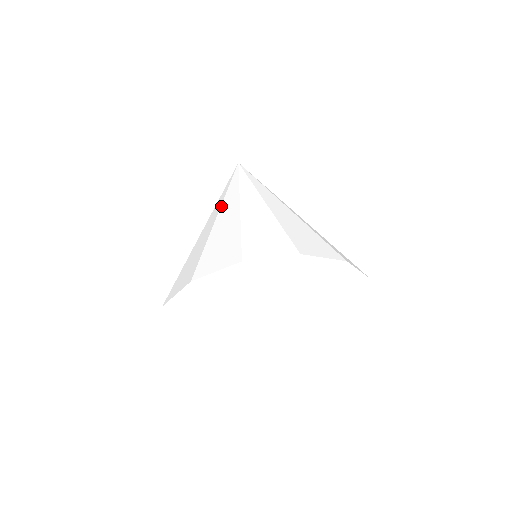
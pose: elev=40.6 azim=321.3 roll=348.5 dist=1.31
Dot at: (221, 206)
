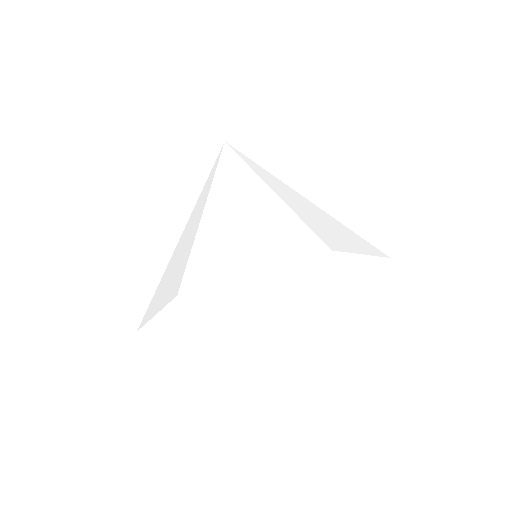
Dot at: (193, 209)
